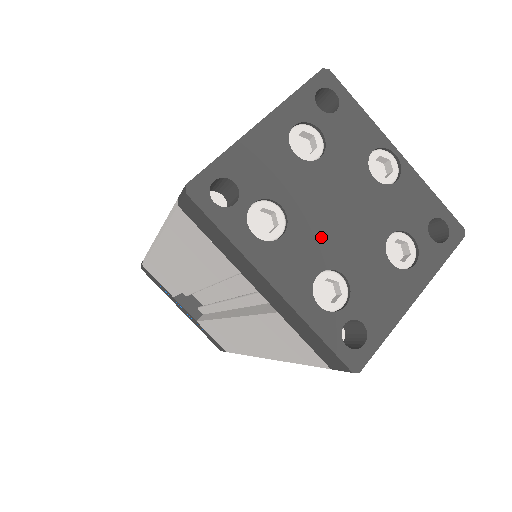
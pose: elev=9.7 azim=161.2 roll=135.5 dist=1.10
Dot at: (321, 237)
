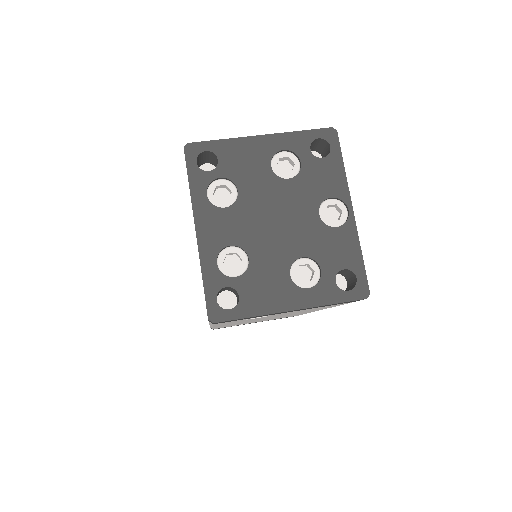
Dot at: (251, 225)
